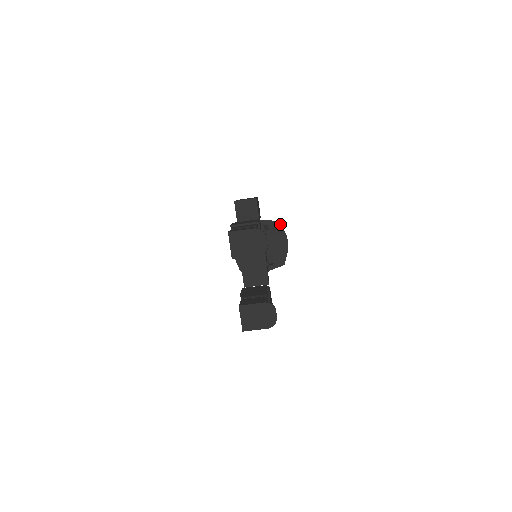
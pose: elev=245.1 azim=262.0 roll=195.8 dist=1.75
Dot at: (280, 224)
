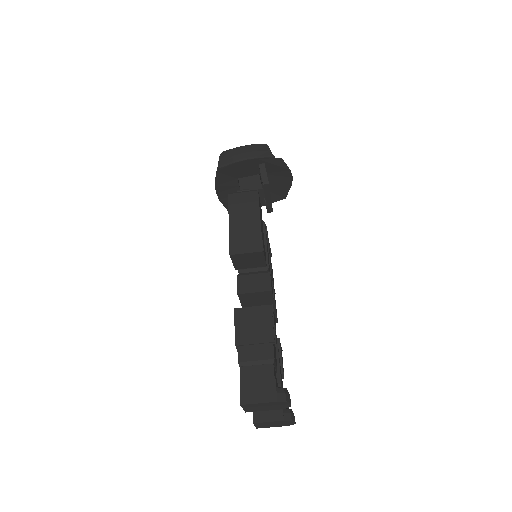
Dot at: (283, 161)
